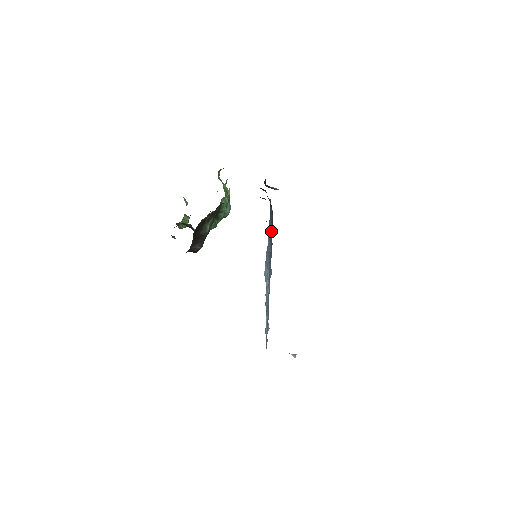
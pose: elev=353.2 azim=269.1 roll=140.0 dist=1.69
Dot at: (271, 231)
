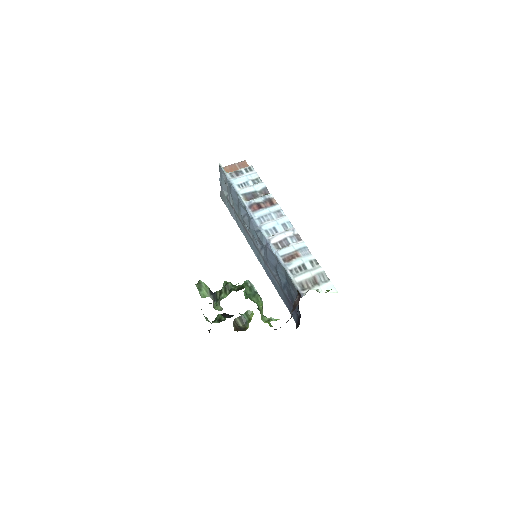
Dot at: (284, 279)
